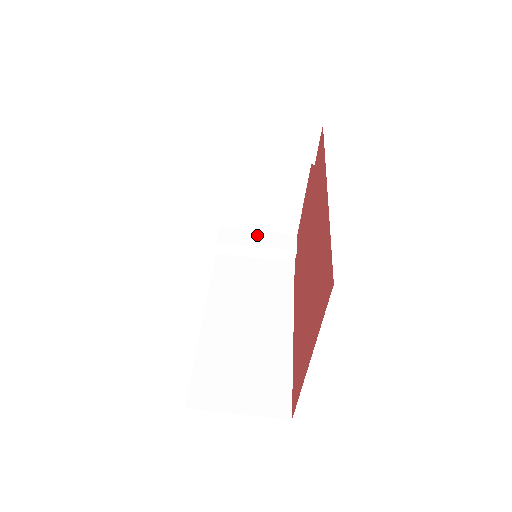
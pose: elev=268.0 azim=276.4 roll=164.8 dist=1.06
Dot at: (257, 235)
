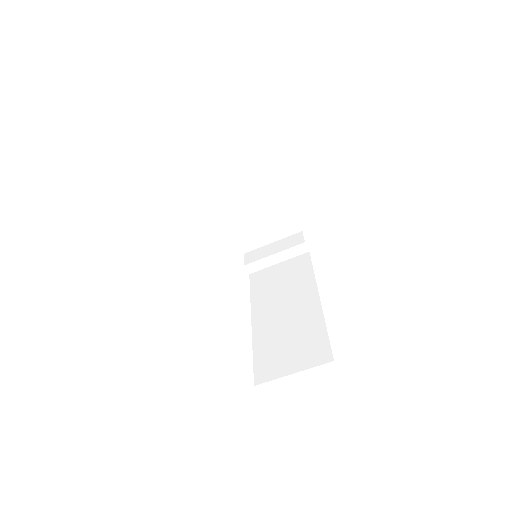
Dot at: (272, 246)
